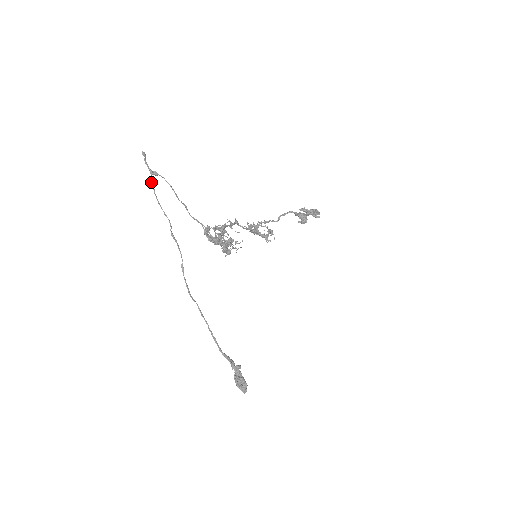
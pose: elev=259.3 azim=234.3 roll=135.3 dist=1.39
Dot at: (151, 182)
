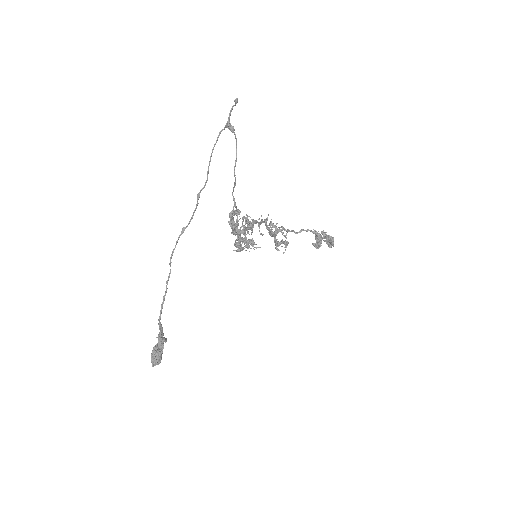
Dot at: (220, 132)
